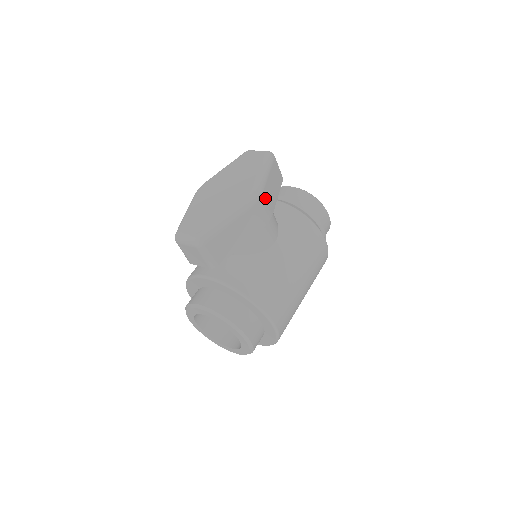
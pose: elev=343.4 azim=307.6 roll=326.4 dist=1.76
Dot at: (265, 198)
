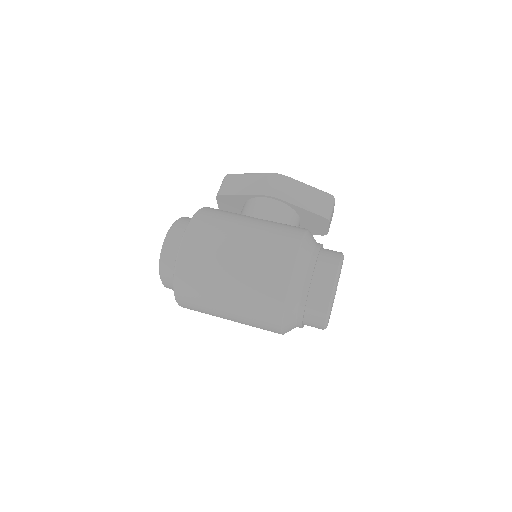
Dot at: (285, 184)
